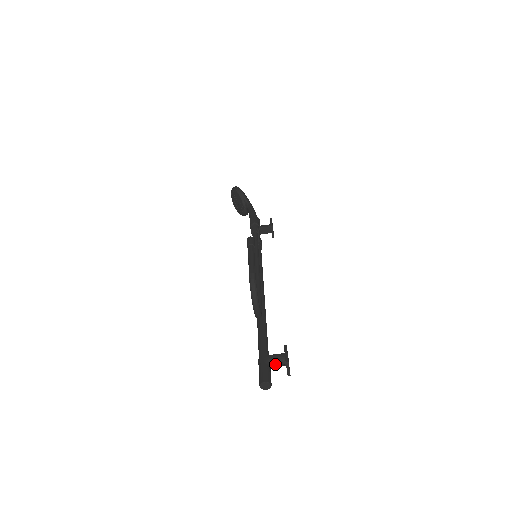
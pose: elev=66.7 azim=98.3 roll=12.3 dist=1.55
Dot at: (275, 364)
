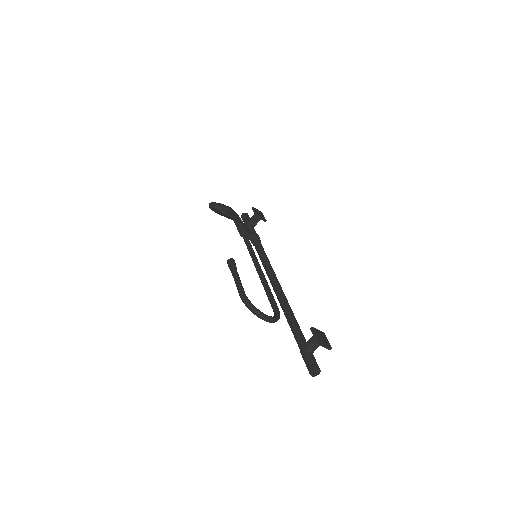
Dot at: (313, 348)
